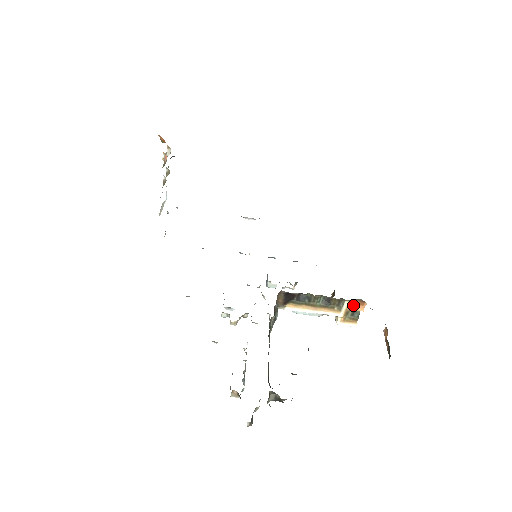
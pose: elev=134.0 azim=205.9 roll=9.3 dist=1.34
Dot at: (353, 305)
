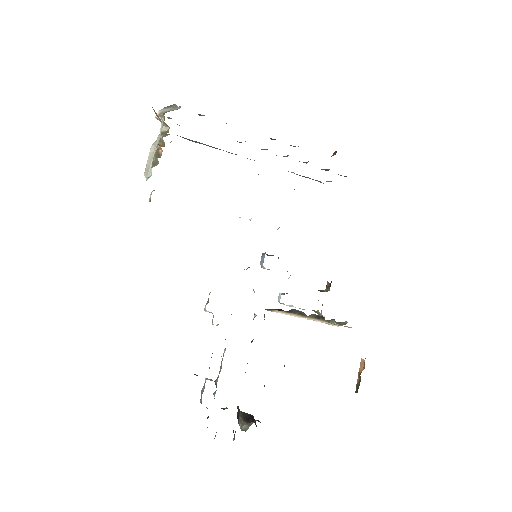
Dot at: occluded
